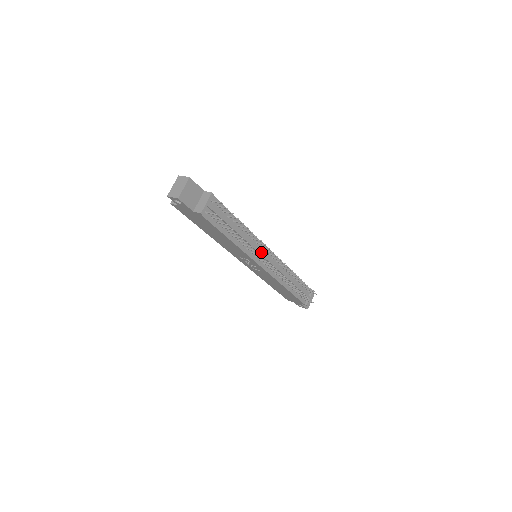
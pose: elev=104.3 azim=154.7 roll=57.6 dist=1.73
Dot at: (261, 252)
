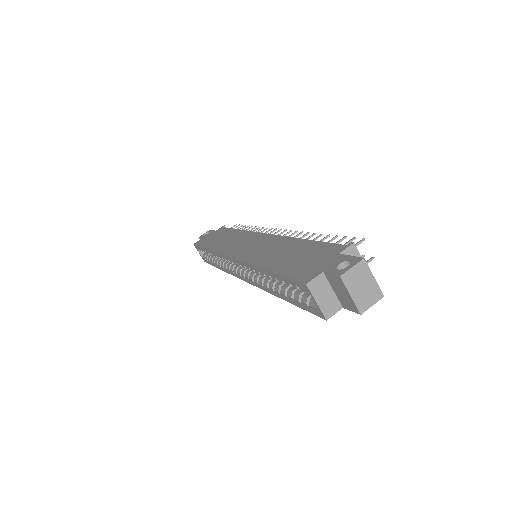
Dot at: occluded
